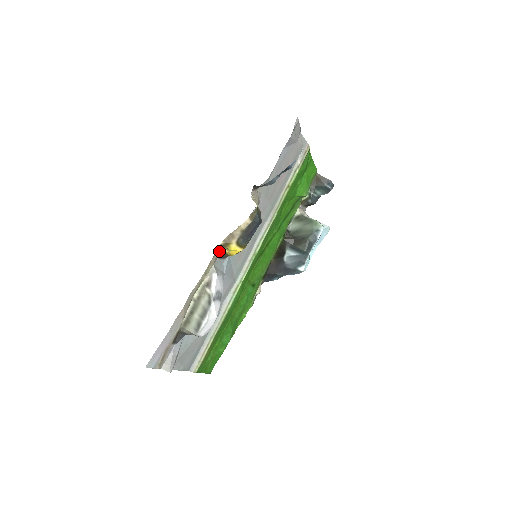
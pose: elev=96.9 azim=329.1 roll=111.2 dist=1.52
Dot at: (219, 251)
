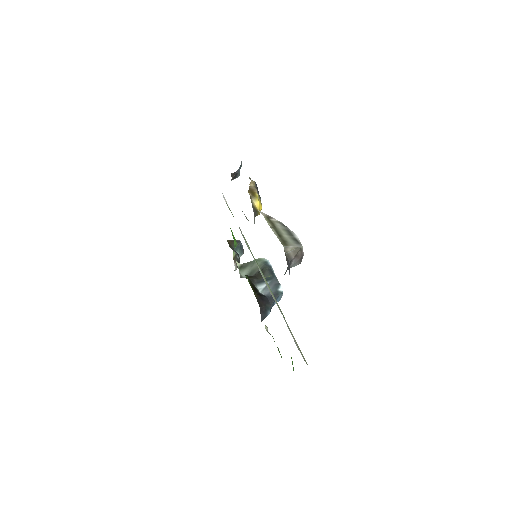
Dot at: occluded
